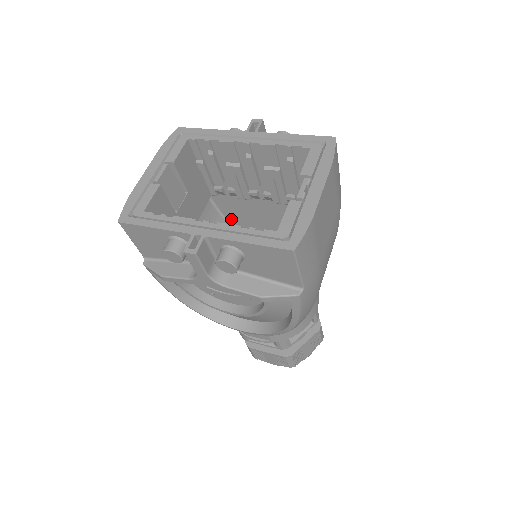
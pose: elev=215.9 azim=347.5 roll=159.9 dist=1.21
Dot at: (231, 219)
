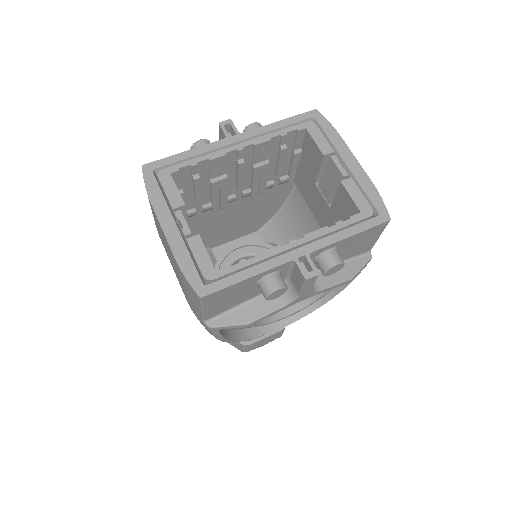
Dot at: occluded
